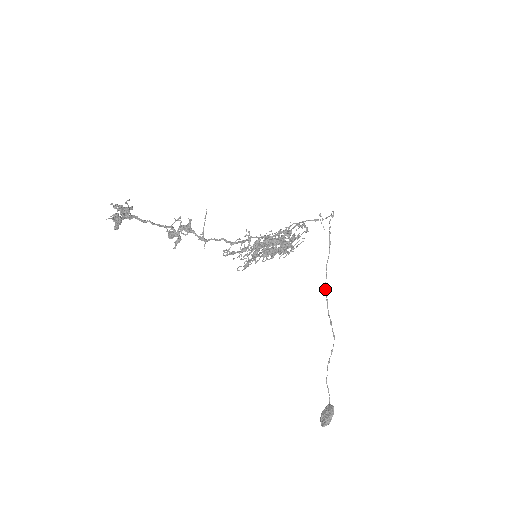
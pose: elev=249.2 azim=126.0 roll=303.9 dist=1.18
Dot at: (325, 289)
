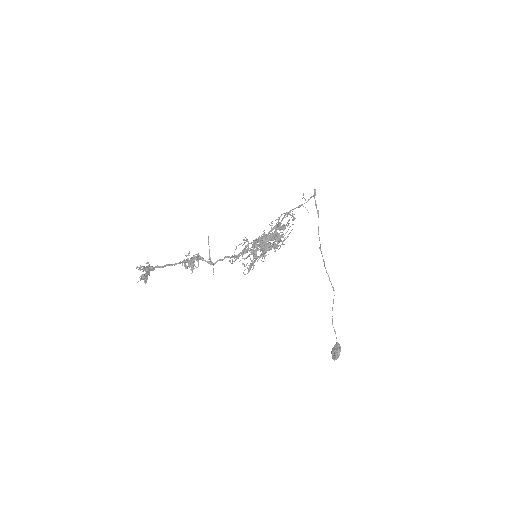
Dot at: occluded
